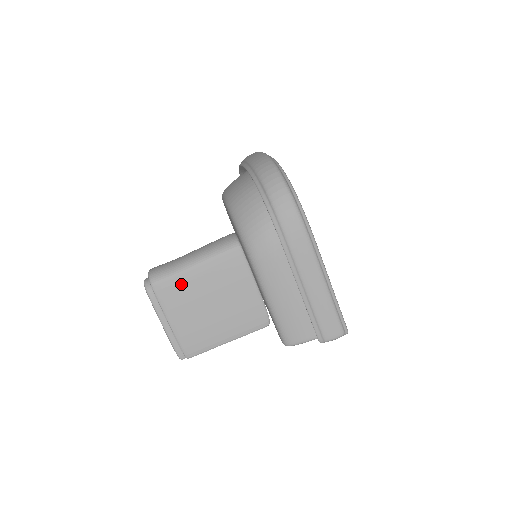
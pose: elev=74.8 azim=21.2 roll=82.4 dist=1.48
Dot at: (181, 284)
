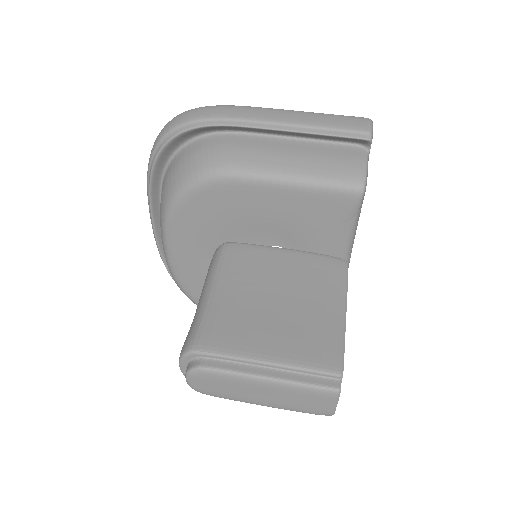
Dot at: (221, 316)
